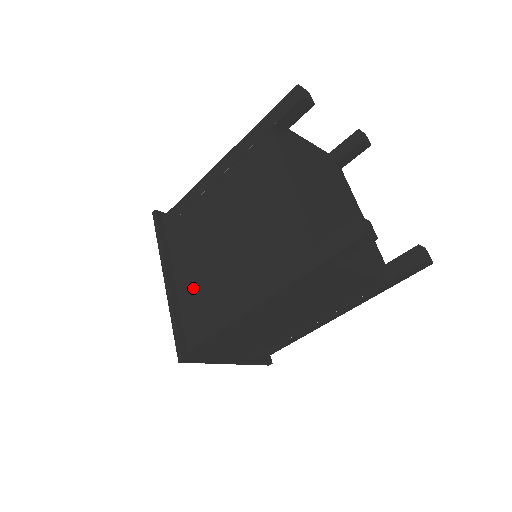
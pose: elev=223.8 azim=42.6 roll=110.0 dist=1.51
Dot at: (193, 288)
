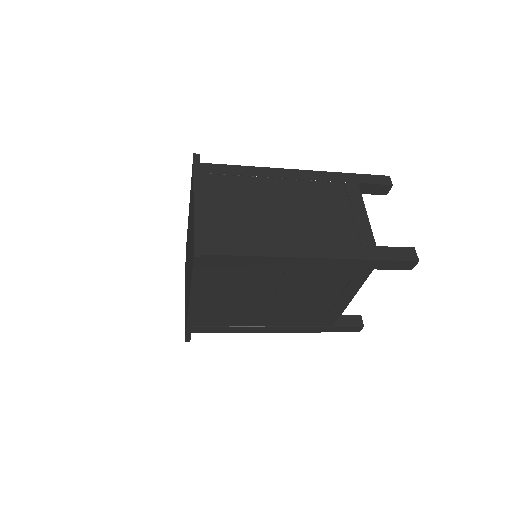
Dot at: (217, 310)
